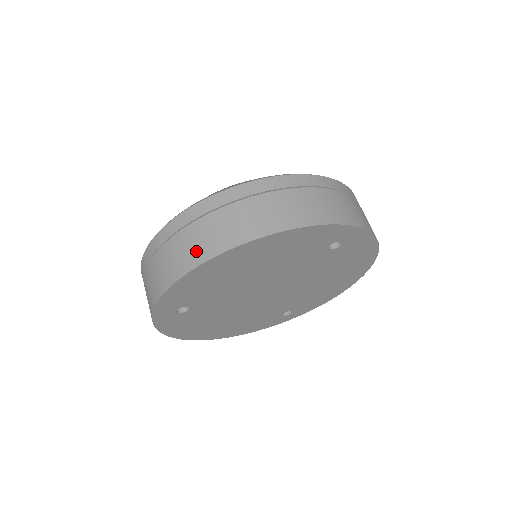
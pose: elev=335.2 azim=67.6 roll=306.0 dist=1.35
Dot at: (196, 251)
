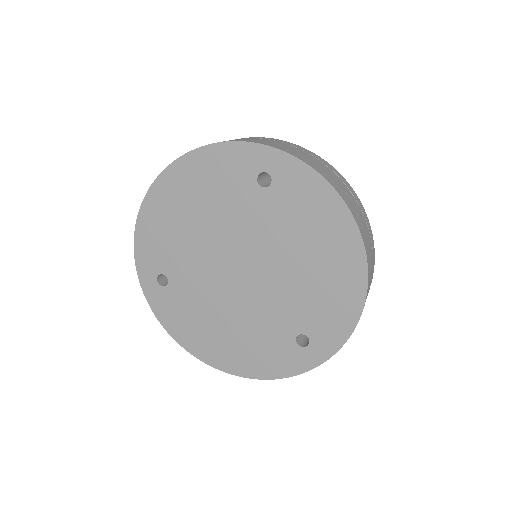
Dot at: occluded
